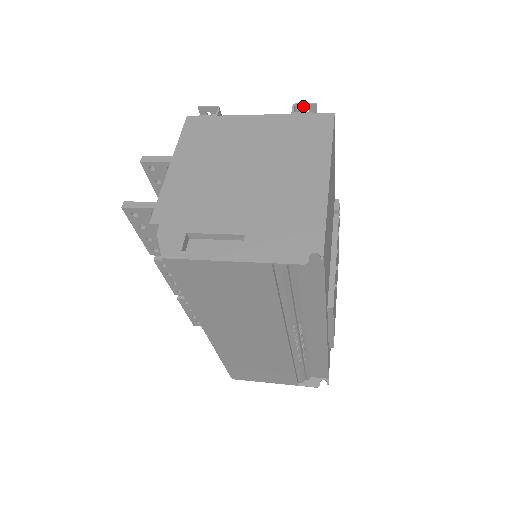
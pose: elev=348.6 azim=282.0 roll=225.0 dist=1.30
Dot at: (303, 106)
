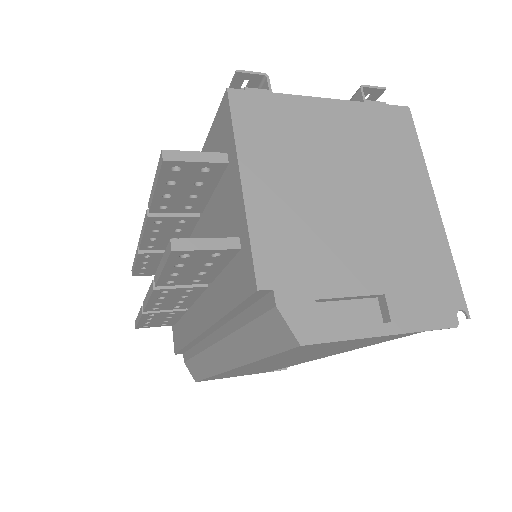
Dot at: (369, 89)
